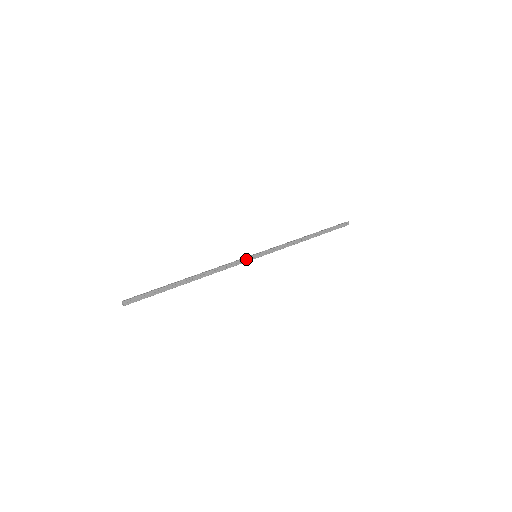
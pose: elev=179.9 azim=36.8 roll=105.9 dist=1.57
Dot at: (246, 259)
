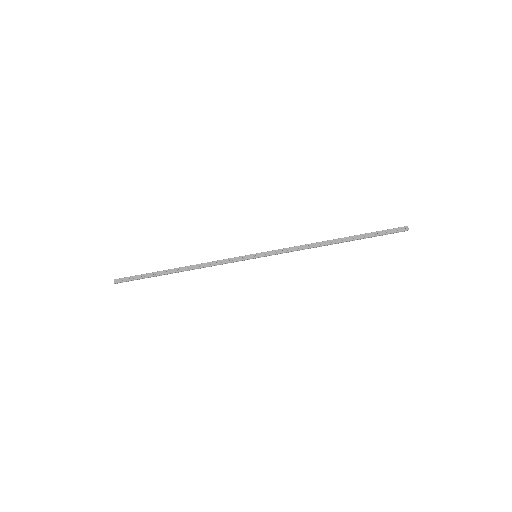
Dot at: (242, 257)
